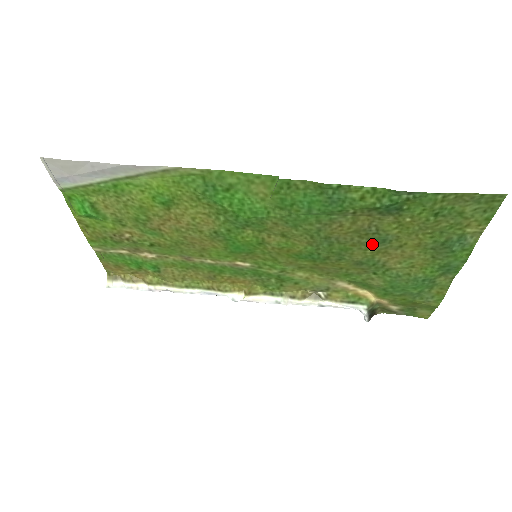
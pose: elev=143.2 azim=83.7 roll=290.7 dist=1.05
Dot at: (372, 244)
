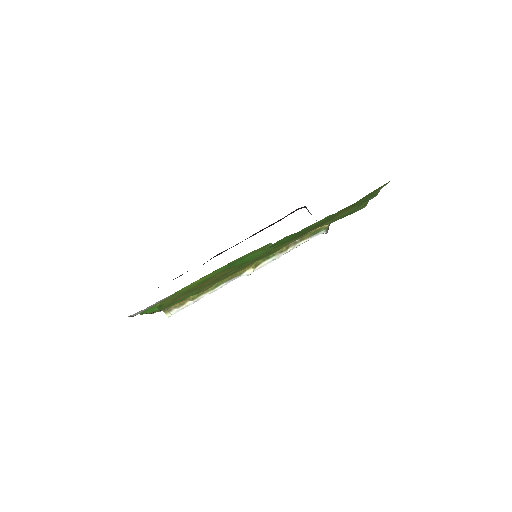
Dot at: occluded
